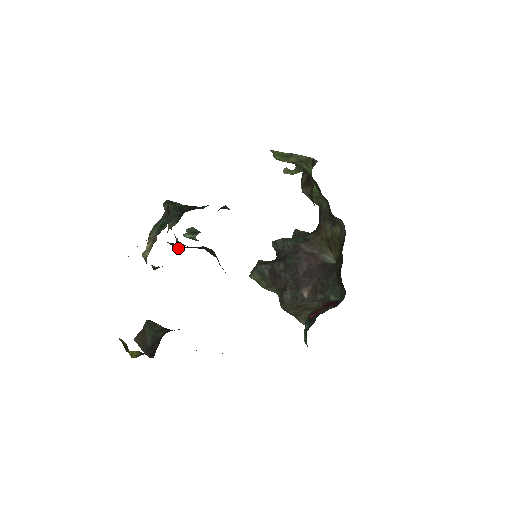
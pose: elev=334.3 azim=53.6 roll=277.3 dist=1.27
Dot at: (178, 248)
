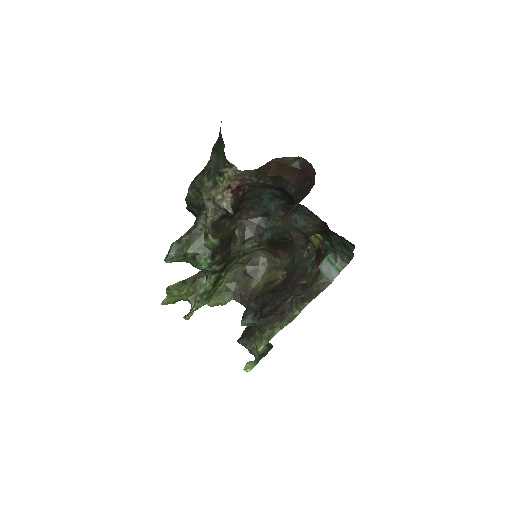
Dot at: (220, 236)
